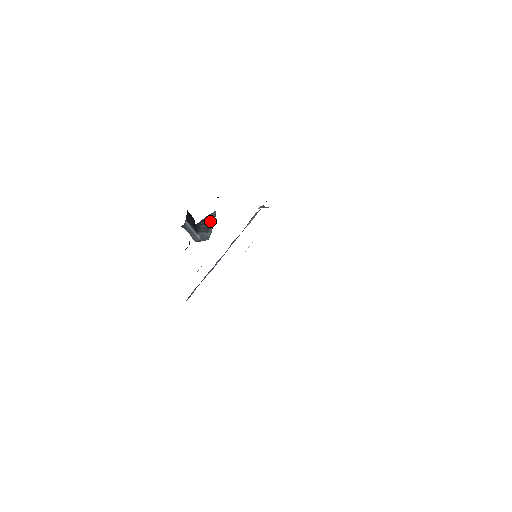
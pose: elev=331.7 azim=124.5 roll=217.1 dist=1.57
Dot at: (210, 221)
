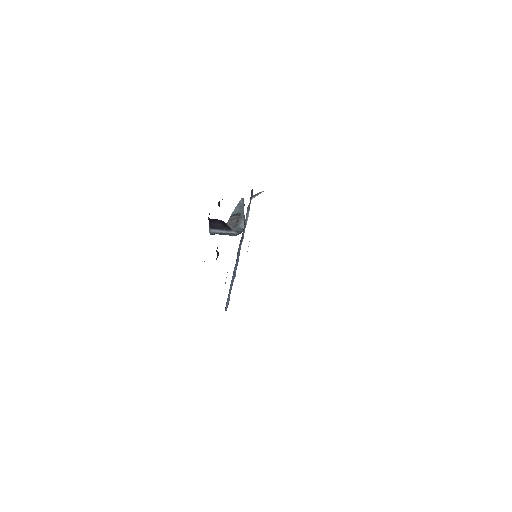
Dot at: (239, 212)
